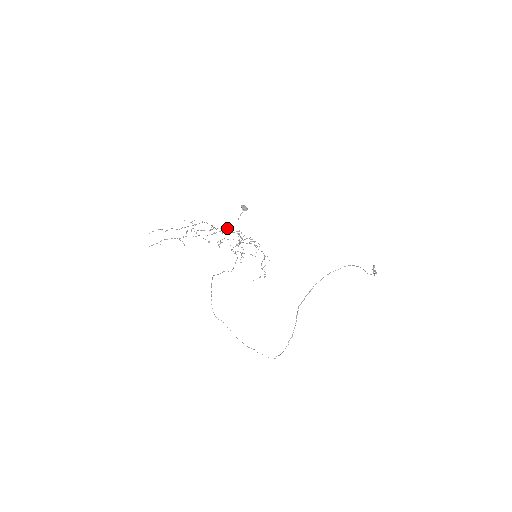
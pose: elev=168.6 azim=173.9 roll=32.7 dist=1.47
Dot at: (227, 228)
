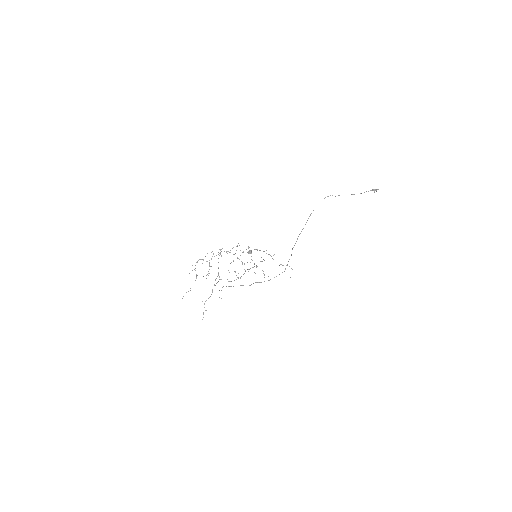
Dot at: (213, 254)
